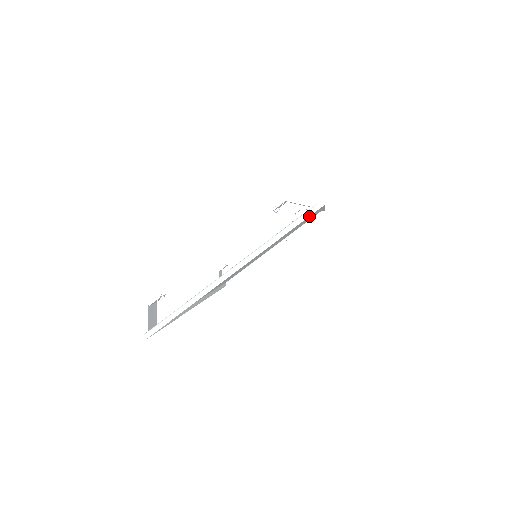
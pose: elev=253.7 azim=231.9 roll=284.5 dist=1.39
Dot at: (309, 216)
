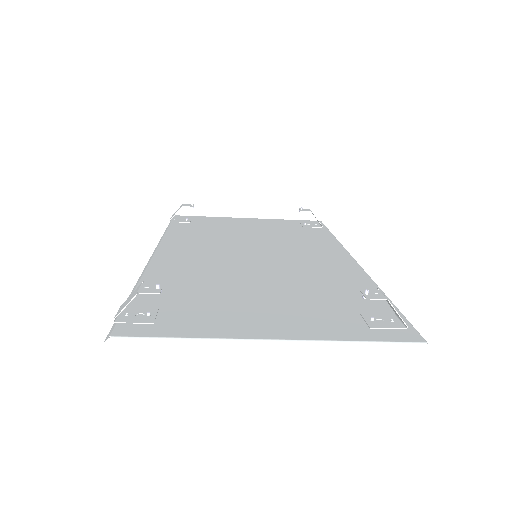
Dot at: (337, 257)
